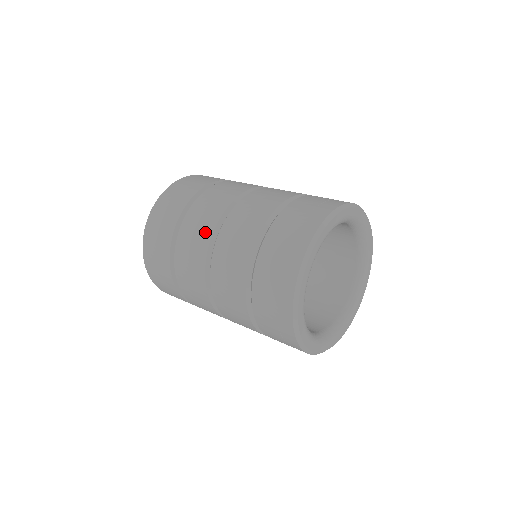
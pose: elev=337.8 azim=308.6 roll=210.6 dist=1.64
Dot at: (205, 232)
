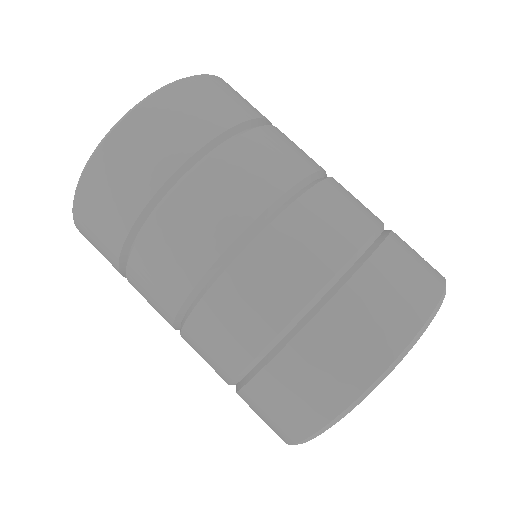
Dot at: (218, 232)
